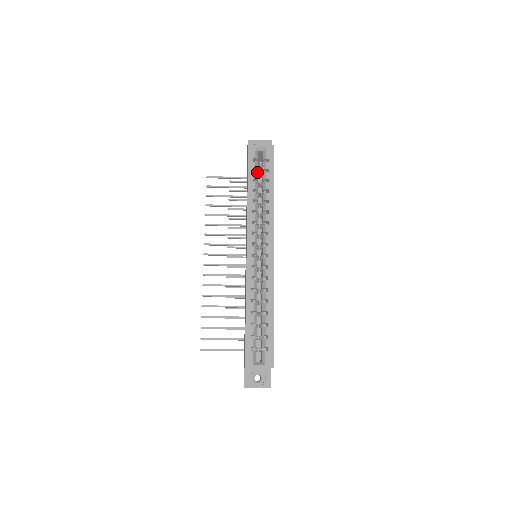
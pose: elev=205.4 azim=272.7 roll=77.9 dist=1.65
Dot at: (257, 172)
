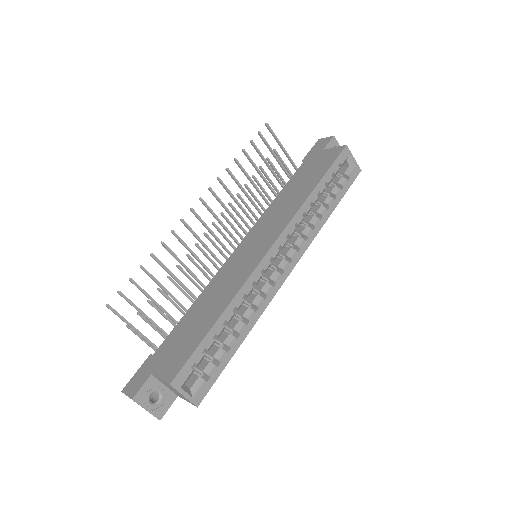
Dot at: occluded
